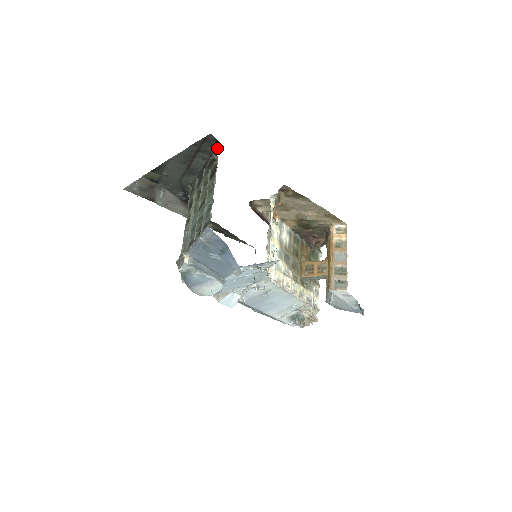
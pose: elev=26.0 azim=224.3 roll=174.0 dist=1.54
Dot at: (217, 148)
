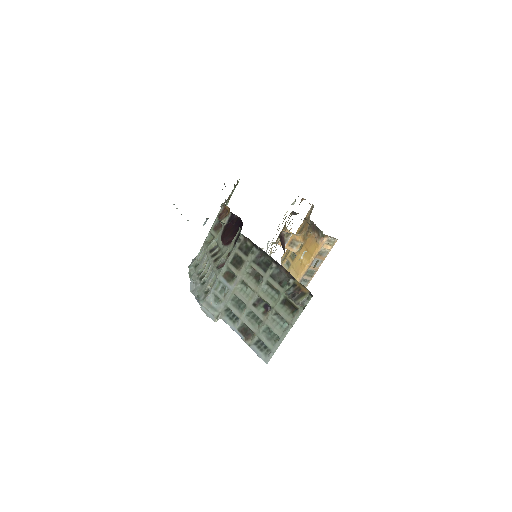
Dot at: (306, 291)
